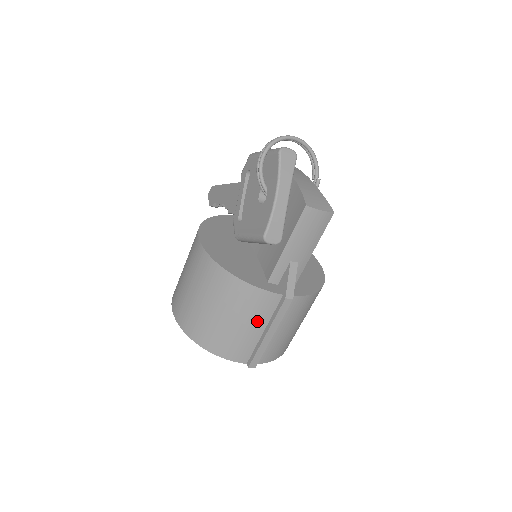
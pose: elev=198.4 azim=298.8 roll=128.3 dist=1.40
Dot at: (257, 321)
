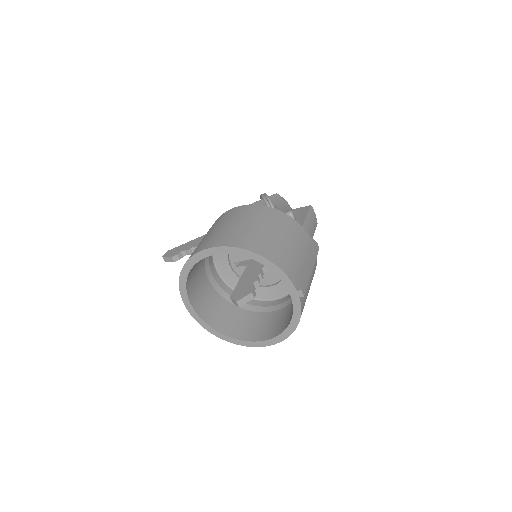
Dot at: (303, 252)
